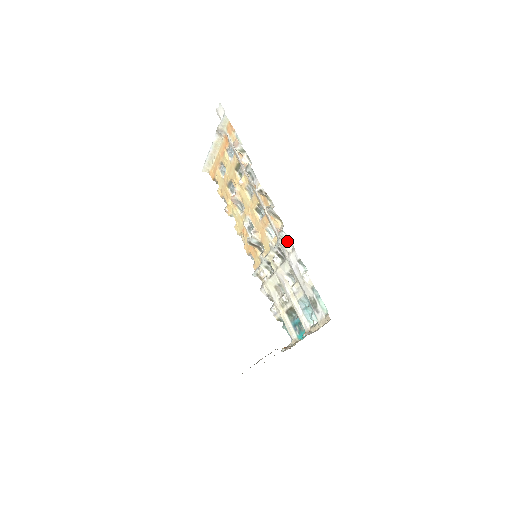
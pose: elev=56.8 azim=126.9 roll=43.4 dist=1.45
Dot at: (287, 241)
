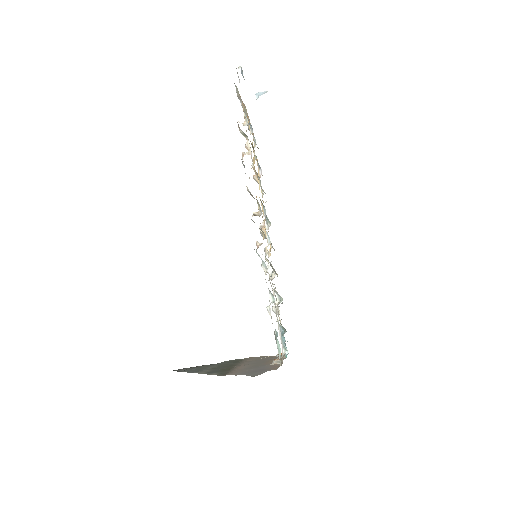
Dot at: (263, 261)
